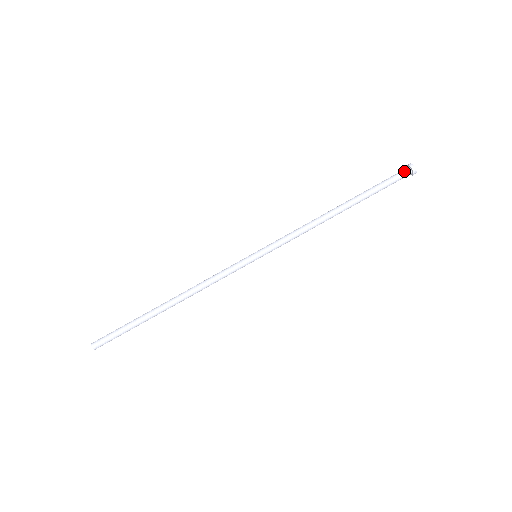
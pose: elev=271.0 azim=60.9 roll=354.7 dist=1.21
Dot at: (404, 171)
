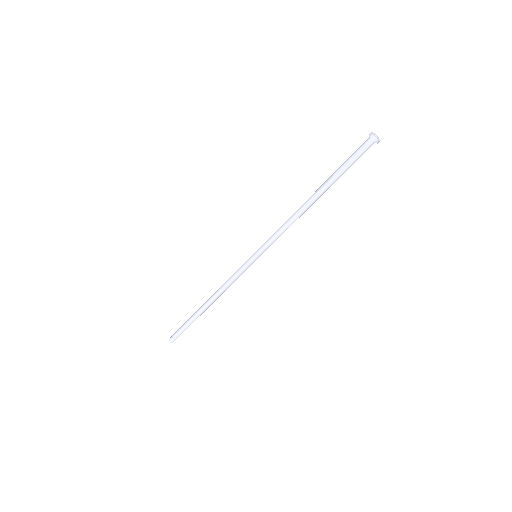
Dot at: (365, 143)
